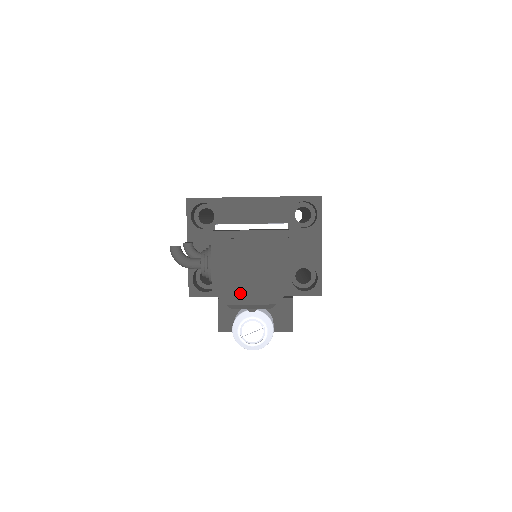
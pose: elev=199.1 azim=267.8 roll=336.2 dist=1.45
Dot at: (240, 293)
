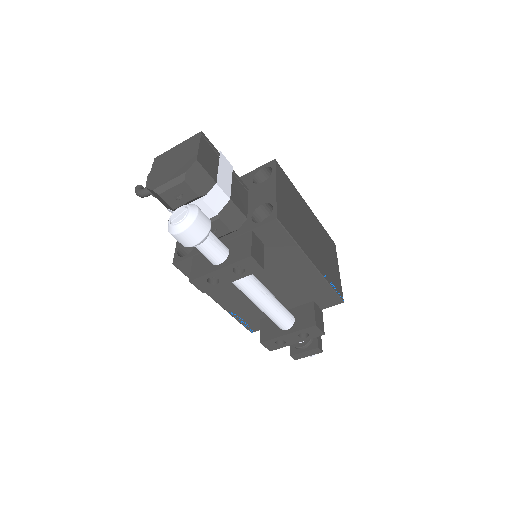
Dot at: (163, 179)
